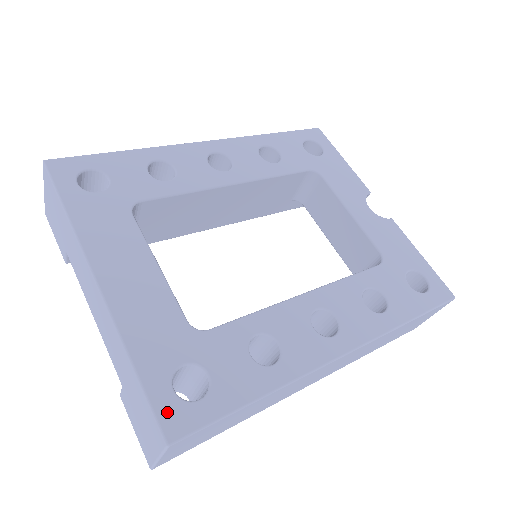
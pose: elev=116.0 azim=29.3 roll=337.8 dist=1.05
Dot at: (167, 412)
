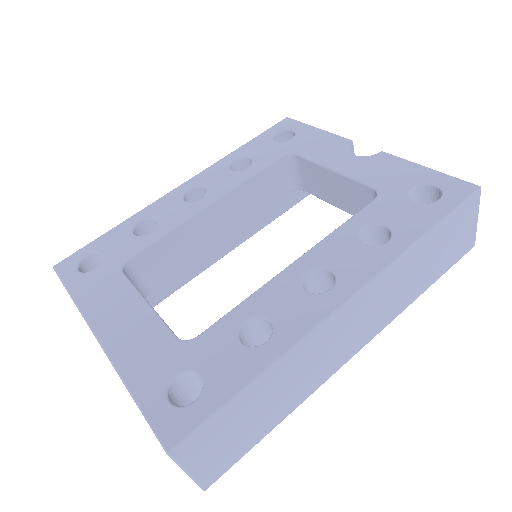
Dot at: (164, 423)
